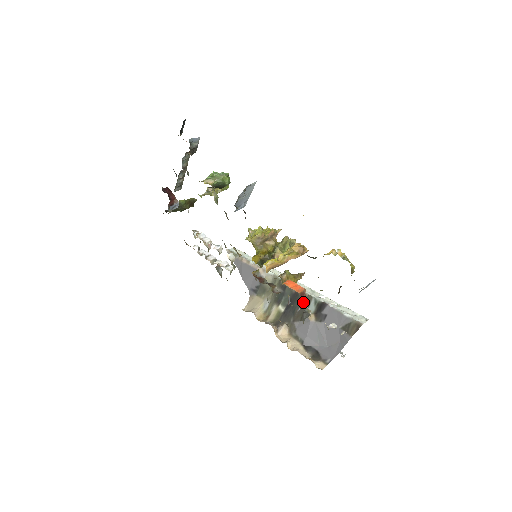
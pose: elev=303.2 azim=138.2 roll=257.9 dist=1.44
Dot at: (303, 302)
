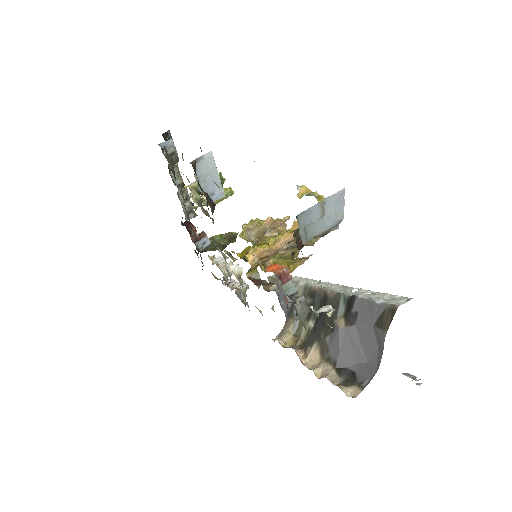
Dot at: (292, 289)
